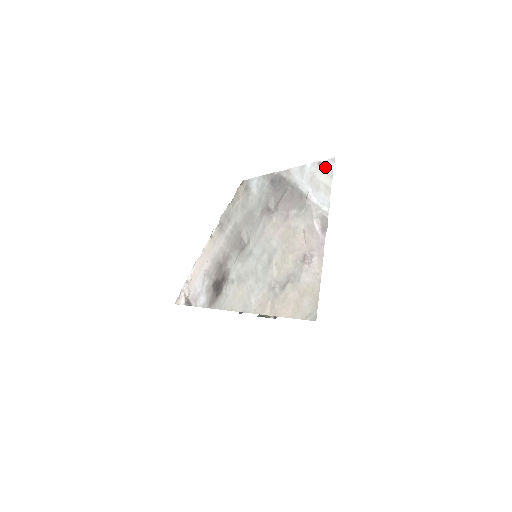
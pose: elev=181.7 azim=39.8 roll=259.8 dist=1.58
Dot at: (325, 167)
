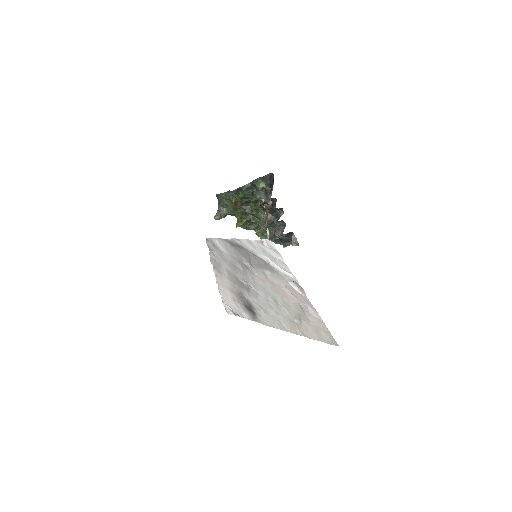
Dot at: (268, 246)
